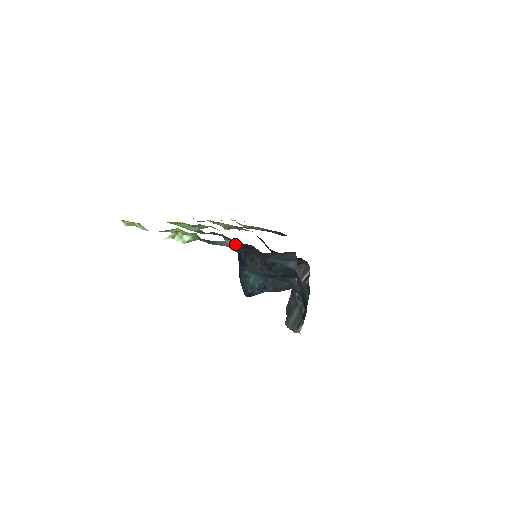
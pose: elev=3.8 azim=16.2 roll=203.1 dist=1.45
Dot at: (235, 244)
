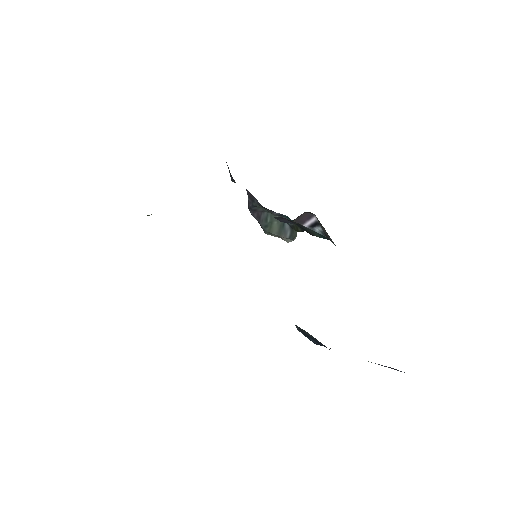
Dot at: occluded
